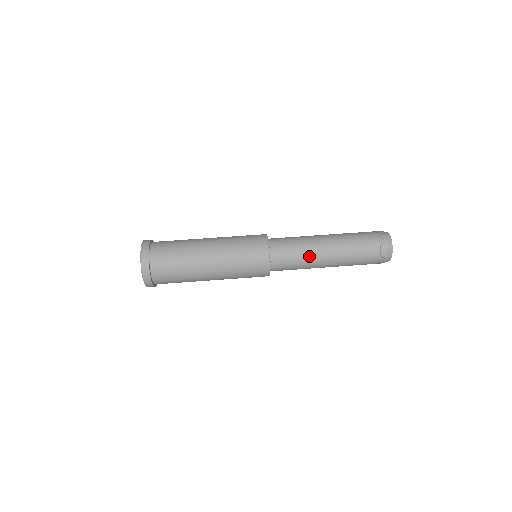
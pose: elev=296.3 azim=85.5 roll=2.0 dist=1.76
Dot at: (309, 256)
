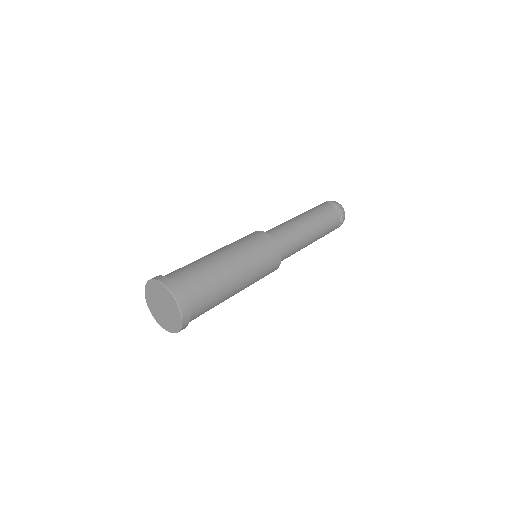
Dot at: (302, 241)
